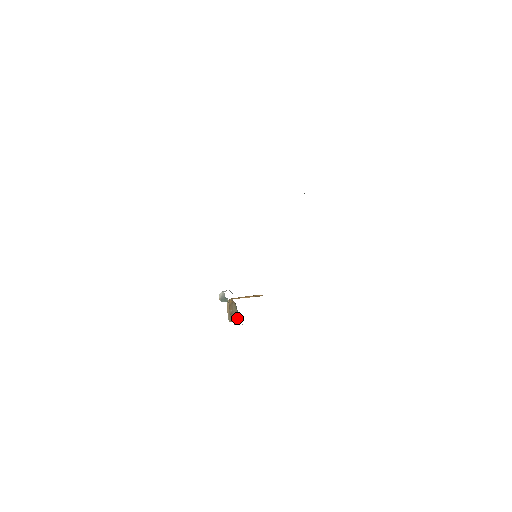
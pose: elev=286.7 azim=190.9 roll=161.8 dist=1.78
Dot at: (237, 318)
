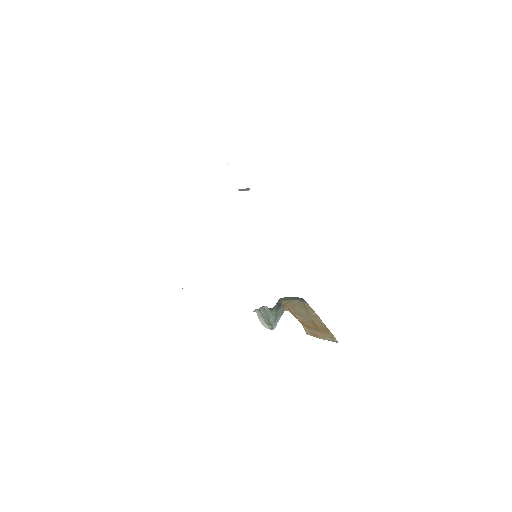
Dot at: (305, 305)
